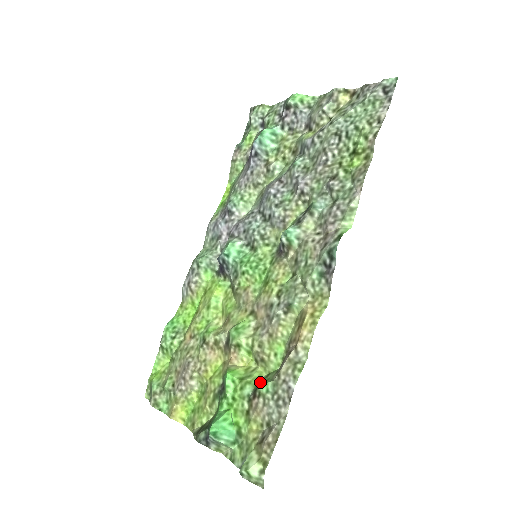
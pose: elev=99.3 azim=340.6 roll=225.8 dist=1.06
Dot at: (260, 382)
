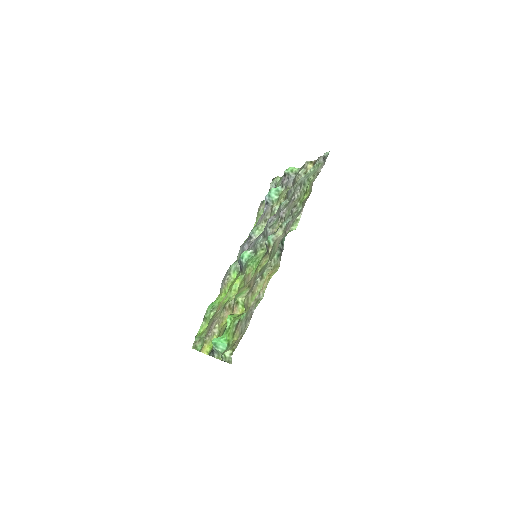
Dot at: occluded
